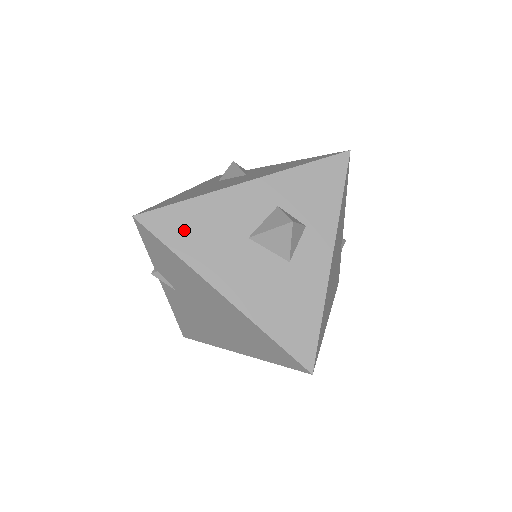
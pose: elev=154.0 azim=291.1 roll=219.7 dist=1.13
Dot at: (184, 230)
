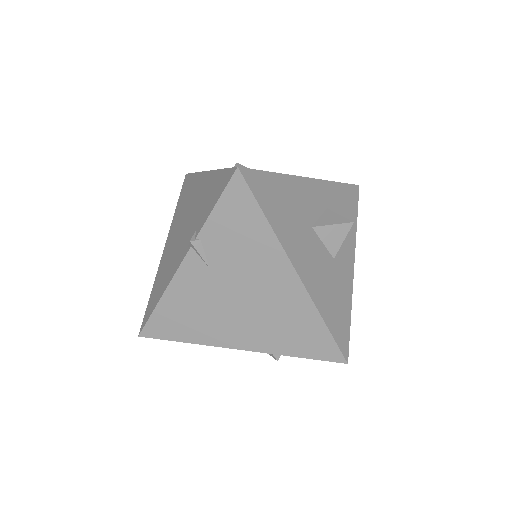
Dot at: (273, 200)
